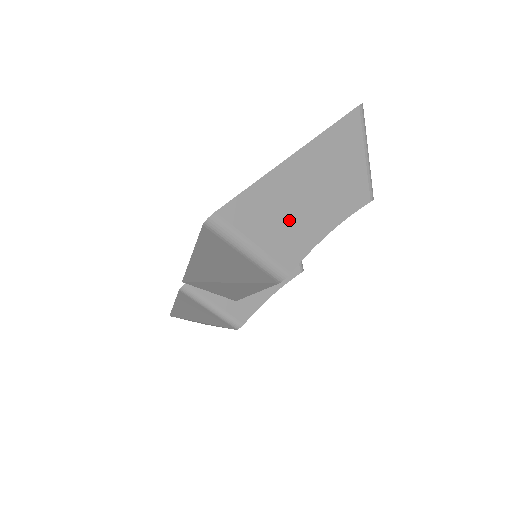
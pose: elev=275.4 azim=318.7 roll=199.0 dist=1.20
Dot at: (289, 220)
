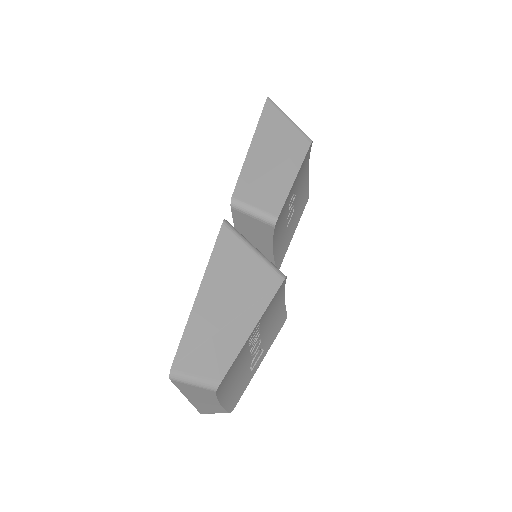
Dot at: occluded
